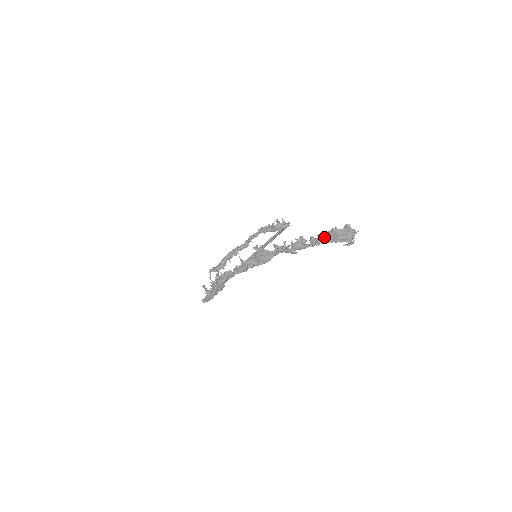
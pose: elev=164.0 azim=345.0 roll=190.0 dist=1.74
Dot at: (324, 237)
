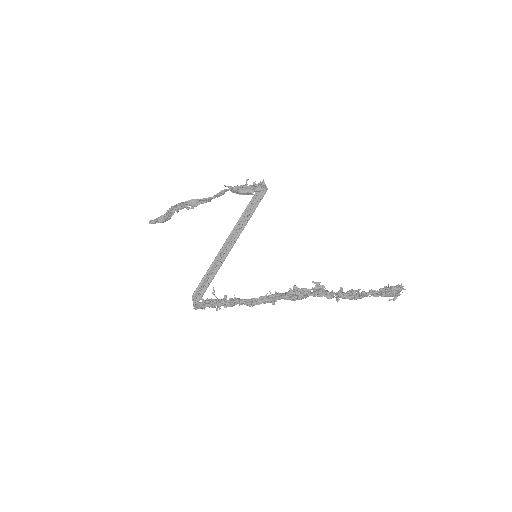
Dot at: (376, 293)
